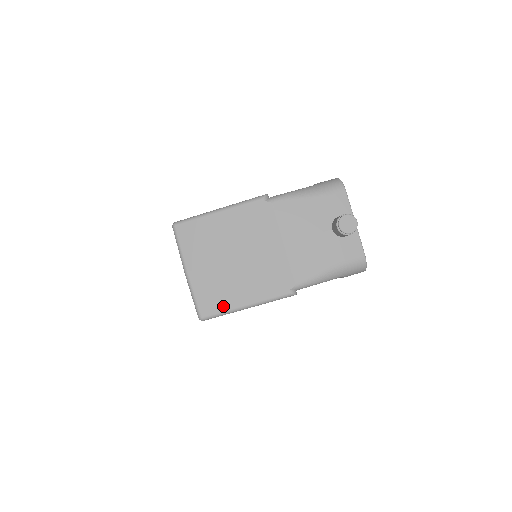
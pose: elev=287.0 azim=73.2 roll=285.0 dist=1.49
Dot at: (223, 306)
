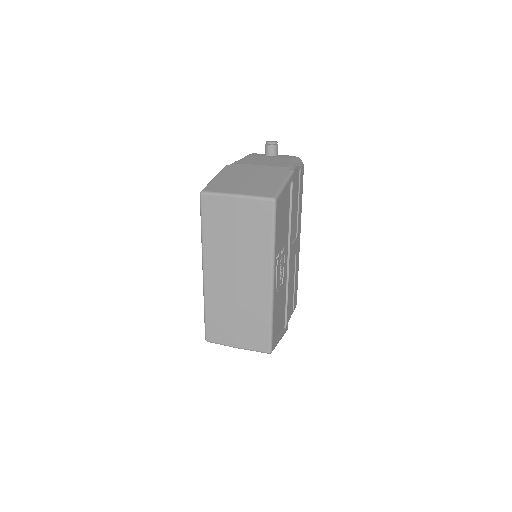
Dot at: (275, 189)
